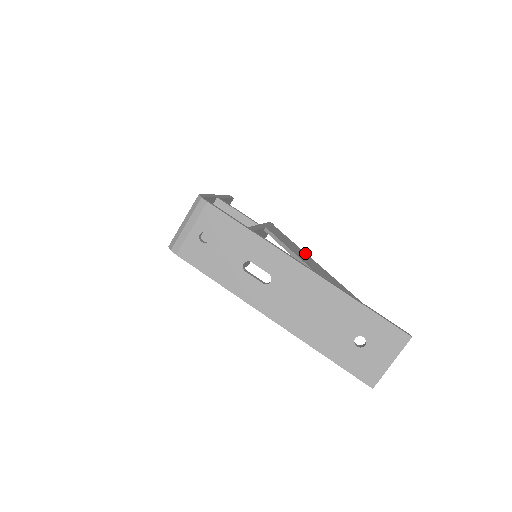
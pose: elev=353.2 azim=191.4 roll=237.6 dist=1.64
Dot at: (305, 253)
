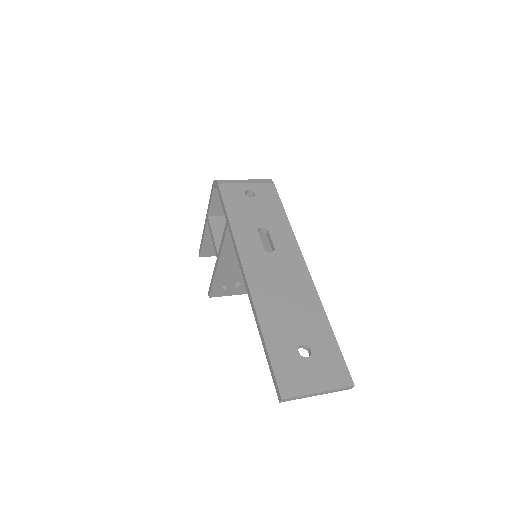
Dot at: occluded
